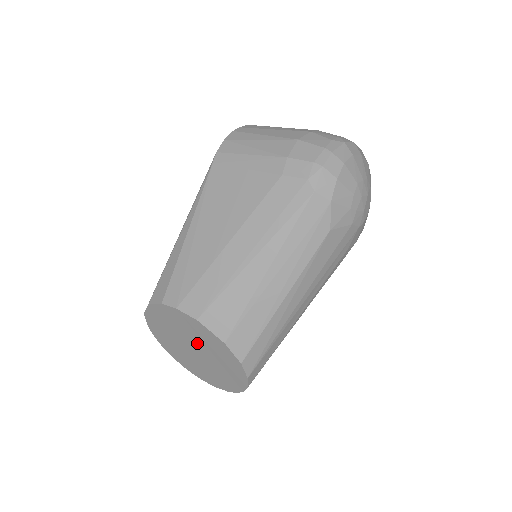
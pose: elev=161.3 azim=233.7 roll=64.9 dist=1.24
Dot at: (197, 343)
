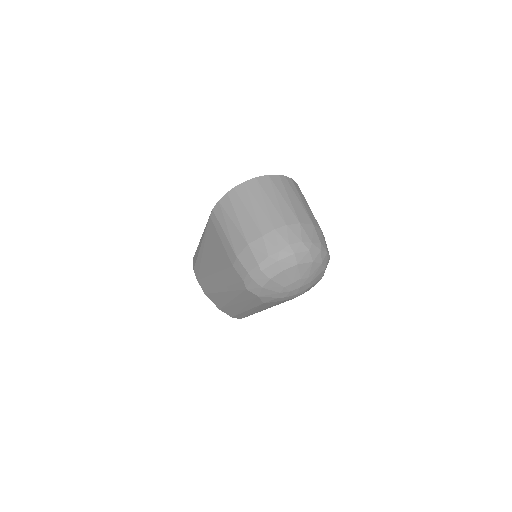
Dot at: occluded
